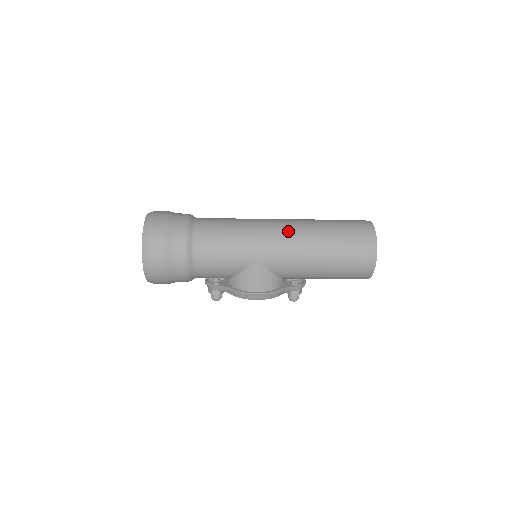
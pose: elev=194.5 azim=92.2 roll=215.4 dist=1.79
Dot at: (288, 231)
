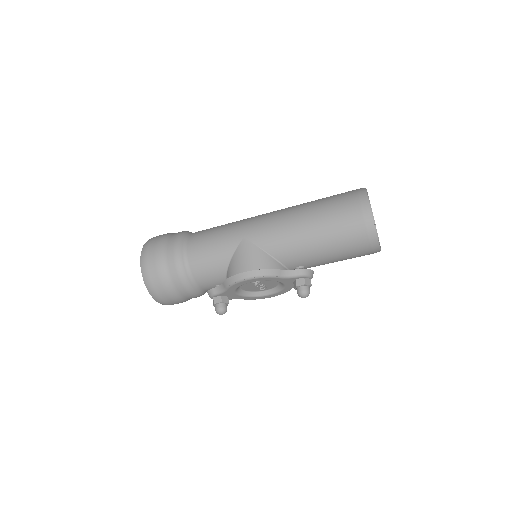
Dot at: (275, 211)
